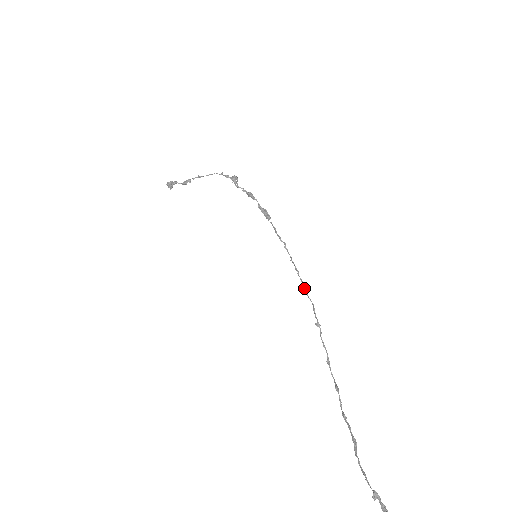
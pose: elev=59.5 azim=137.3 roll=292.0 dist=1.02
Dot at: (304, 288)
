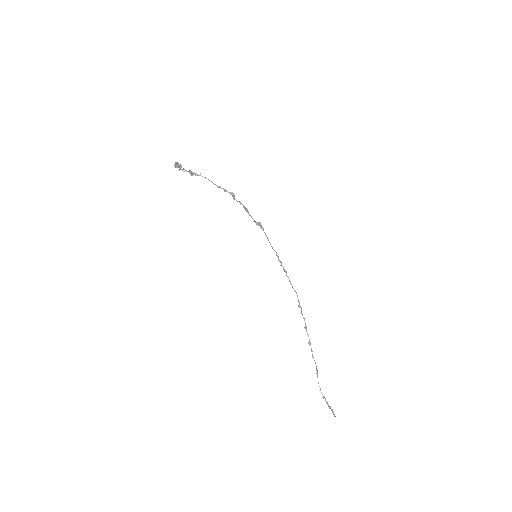
Dot at: (291, 284)
